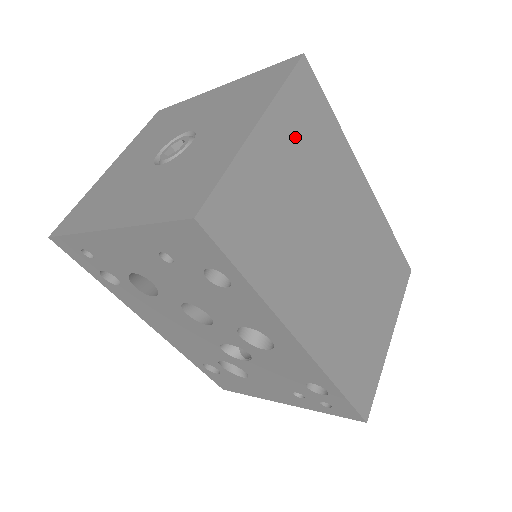
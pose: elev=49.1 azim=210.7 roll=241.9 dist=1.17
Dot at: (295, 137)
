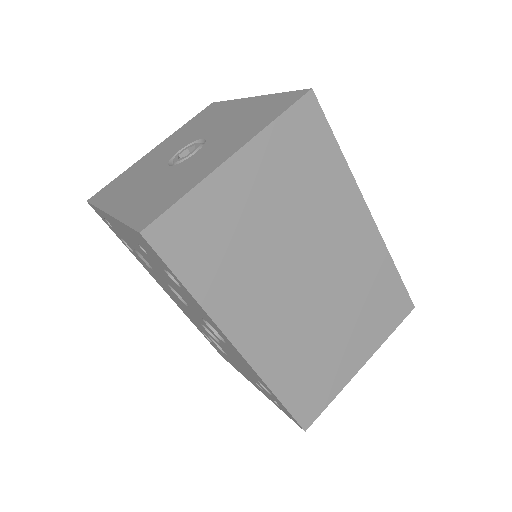
Dot at: (278, 169)
